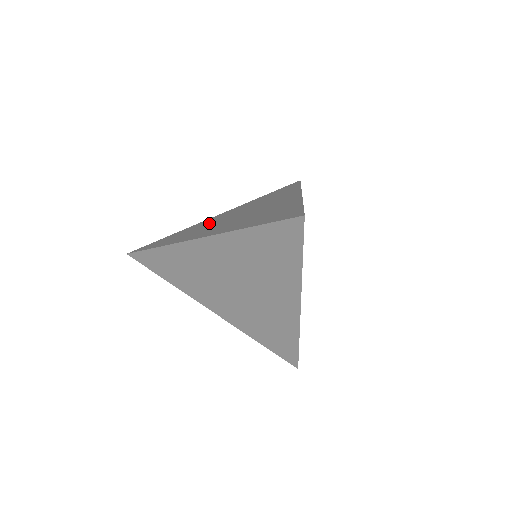
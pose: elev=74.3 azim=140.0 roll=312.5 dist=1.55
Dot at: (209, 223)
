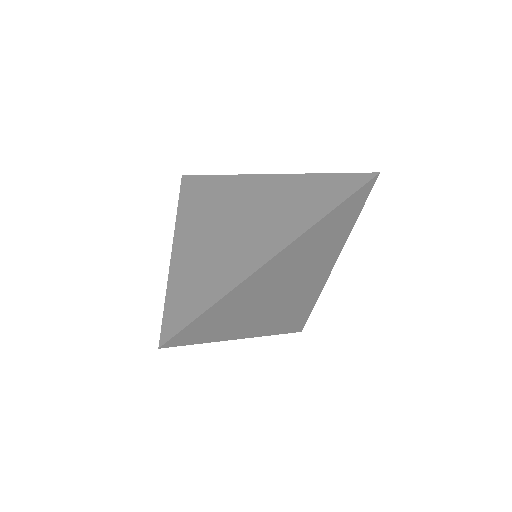
Dot at: (205, 253)
